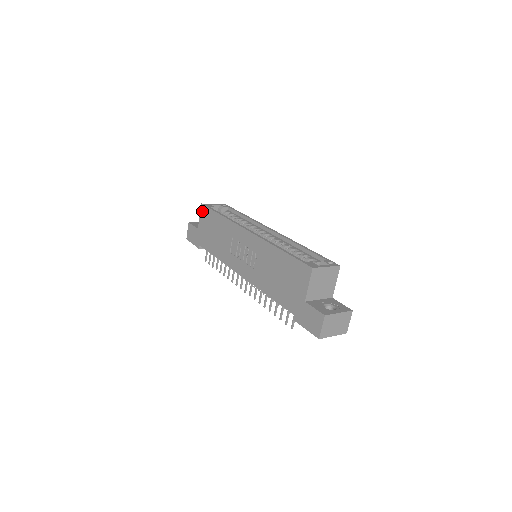
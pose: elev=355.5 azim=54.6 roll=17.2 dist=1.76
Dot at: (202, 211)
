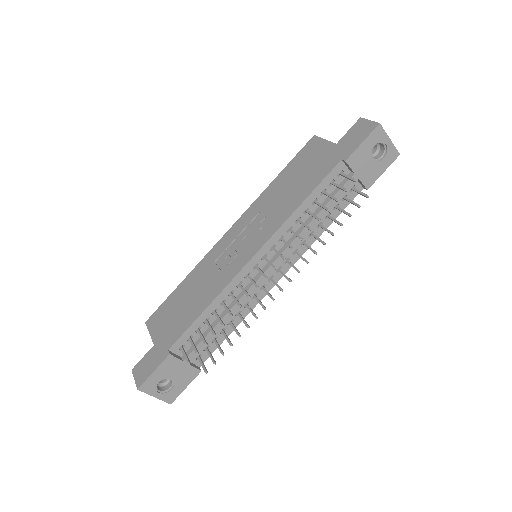
Dot at: (151, 323)
